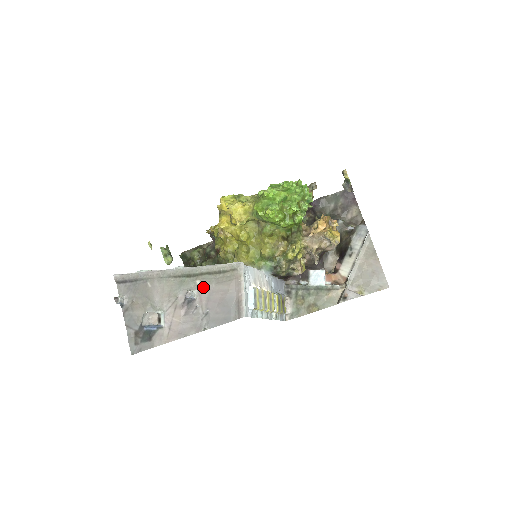
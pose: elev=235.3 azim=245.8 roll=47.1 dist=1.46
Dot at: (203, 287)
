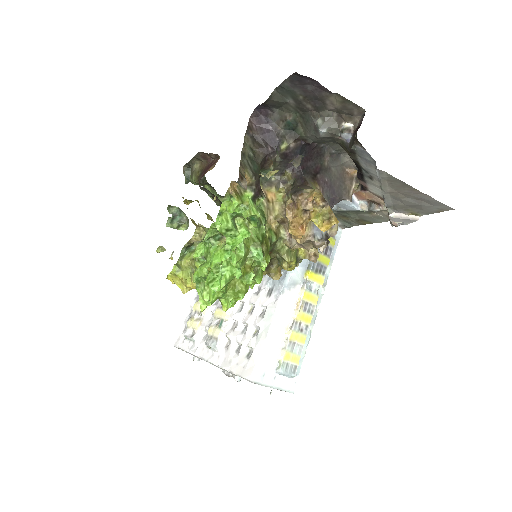
Dot at: occluded
